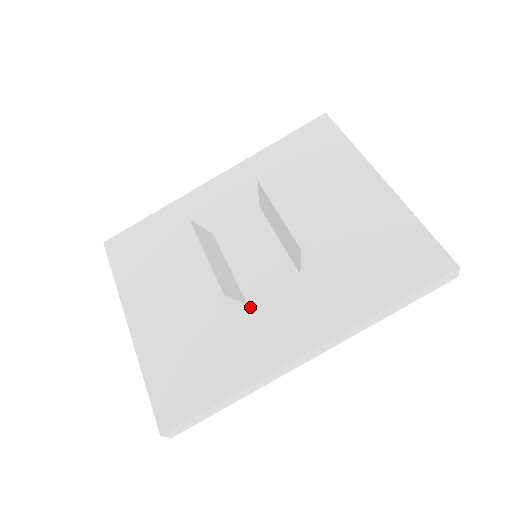
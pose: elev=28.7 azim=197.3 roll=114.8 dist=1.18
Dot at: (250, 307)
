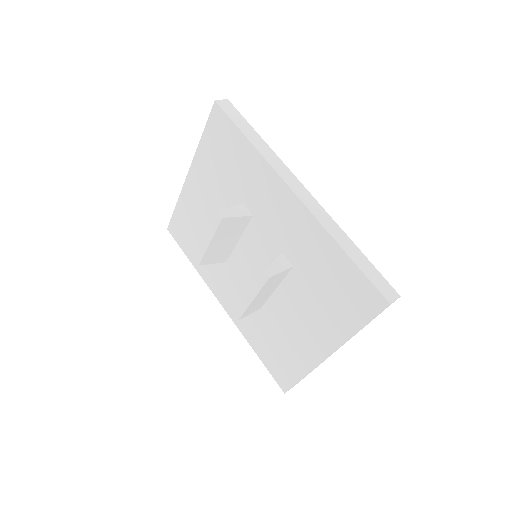
Dot at: (226, 264)
